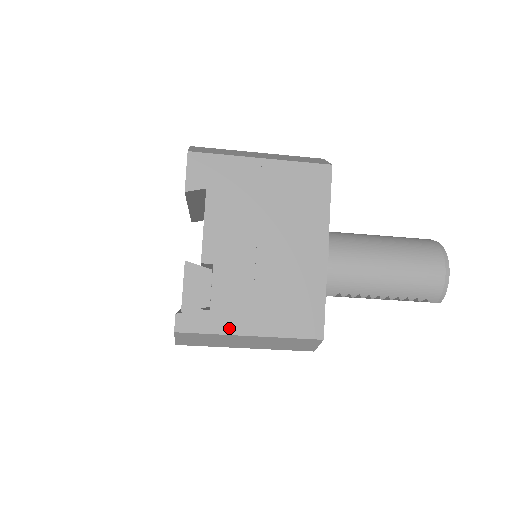
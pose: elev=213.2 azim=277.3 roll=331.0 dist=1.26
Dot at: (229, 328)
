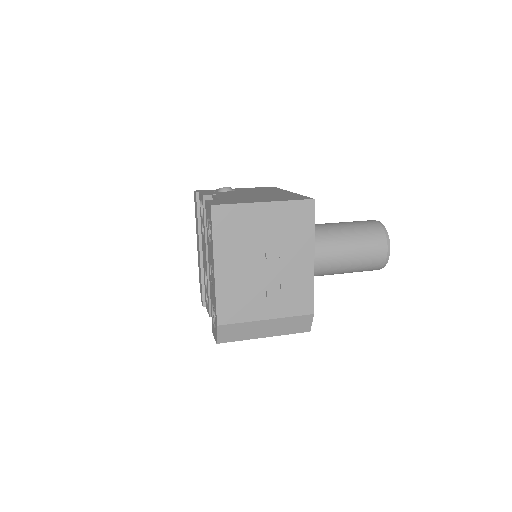
Dot at: occluded
